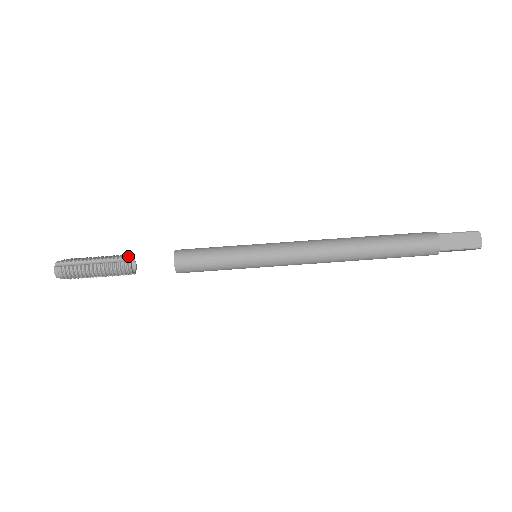
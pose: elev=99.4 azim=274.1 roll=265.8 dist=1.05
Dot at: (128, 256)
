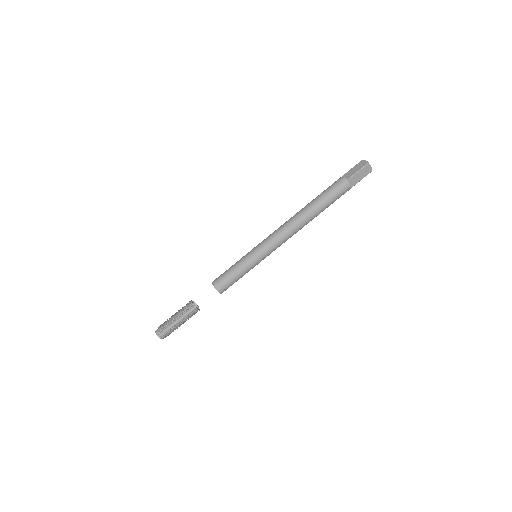
Dot at: (192, 306)
